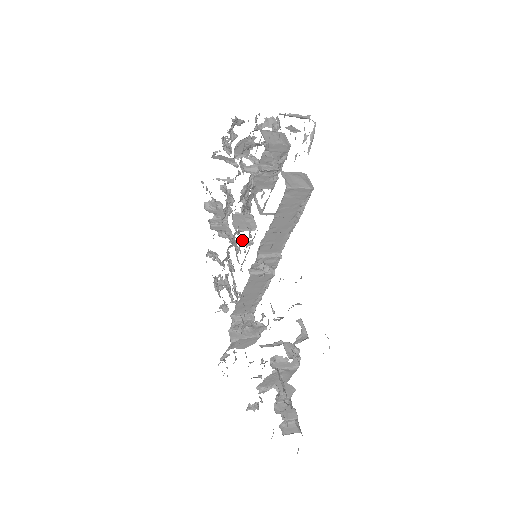
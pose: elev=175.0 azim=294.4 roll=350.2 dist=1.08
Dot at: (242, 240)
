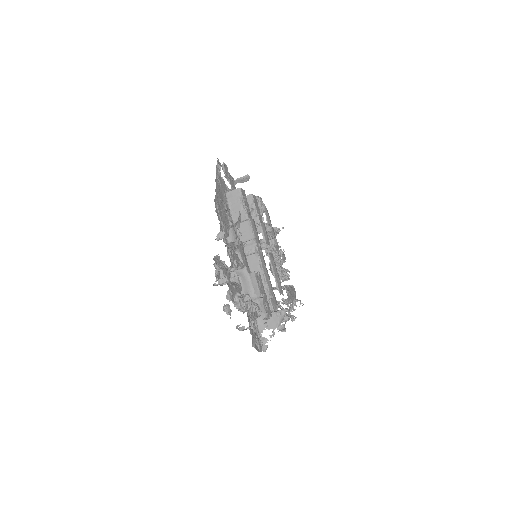
Dot at: occluded
